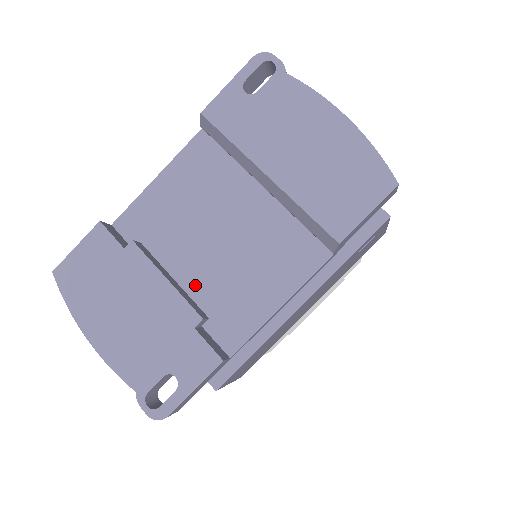
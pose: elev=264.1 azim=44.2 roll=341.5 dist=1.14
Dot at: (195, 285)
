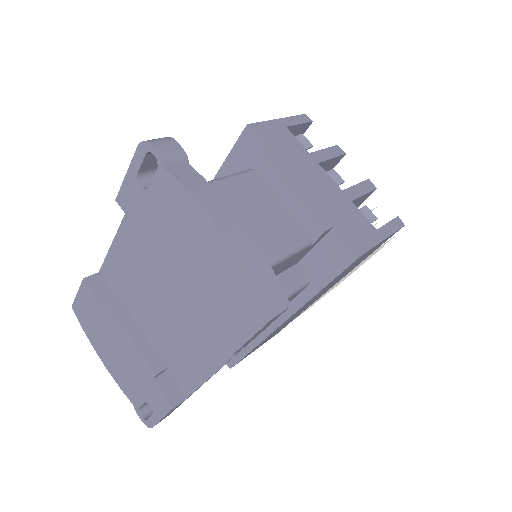
Dot at: (156, 337)
